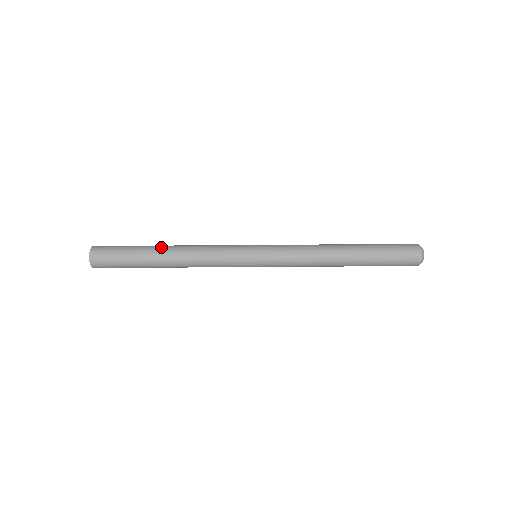
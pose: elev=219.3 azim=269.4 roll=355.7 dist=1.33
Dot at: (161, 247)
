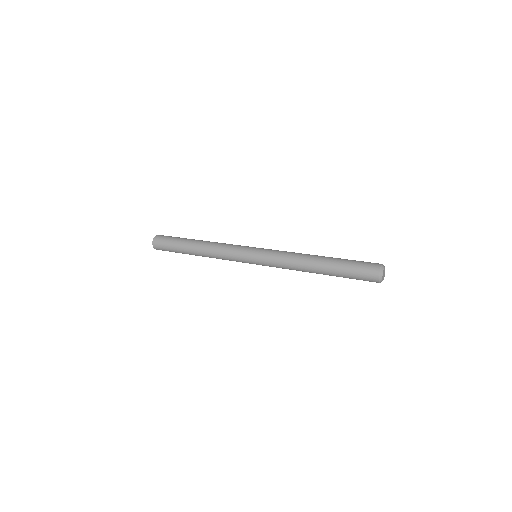
Dot at: (192, 251)
